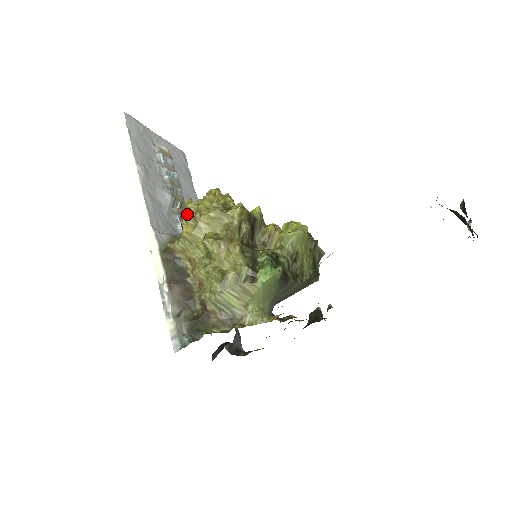
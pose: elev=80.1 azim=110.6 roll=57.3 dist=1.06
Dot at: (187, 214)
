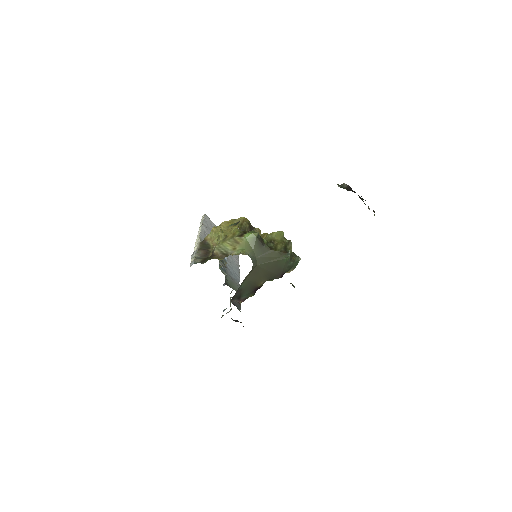
Dot at: occluded
